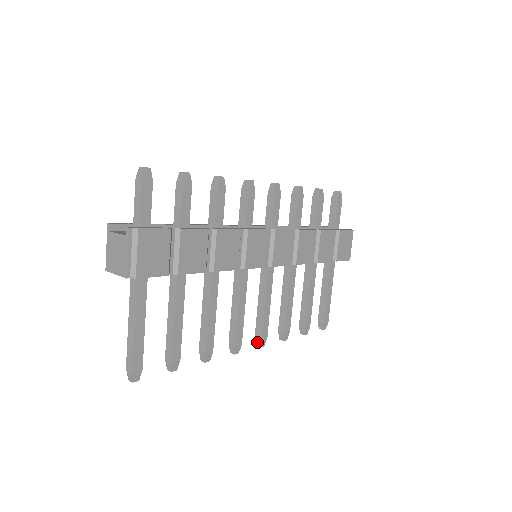
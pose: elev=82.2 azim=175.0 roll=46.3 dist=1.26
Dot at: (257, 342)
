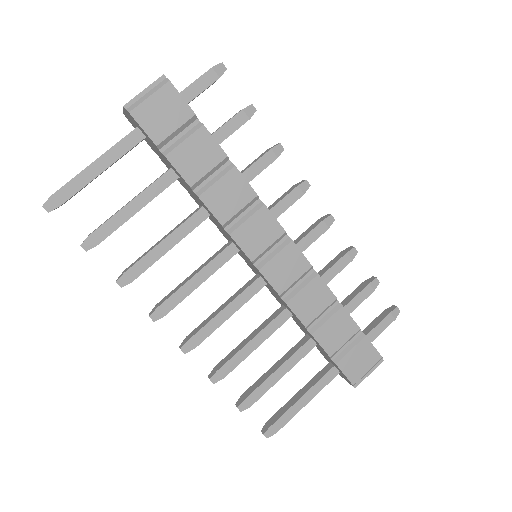
Dot at: (183, 342)
